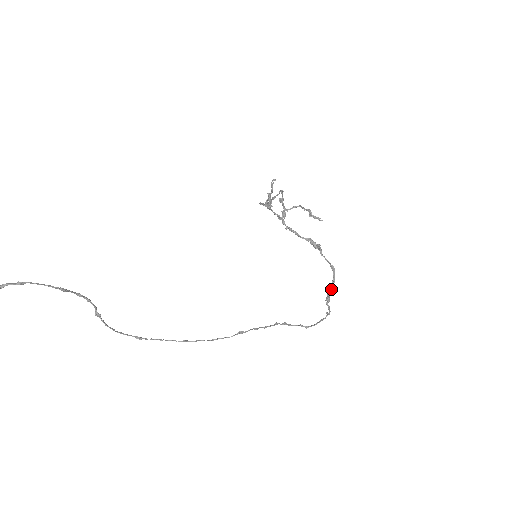
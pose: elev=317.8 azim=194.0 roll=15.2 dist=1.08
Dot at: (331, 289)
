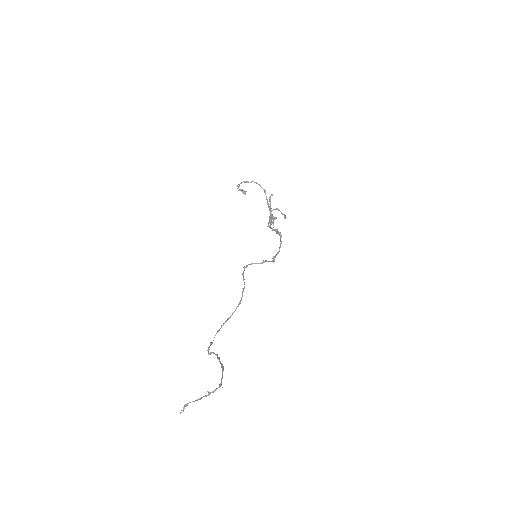
Dot at: occluded
